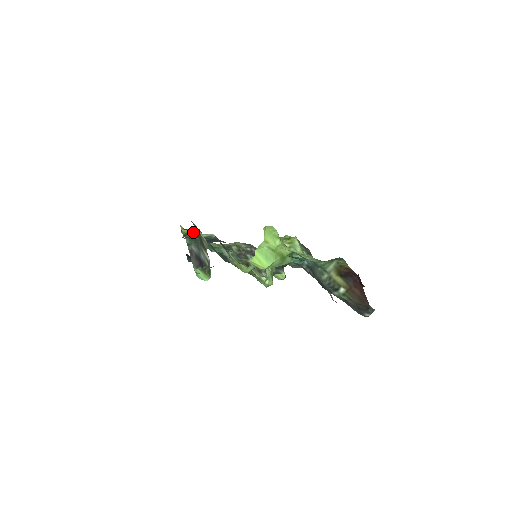
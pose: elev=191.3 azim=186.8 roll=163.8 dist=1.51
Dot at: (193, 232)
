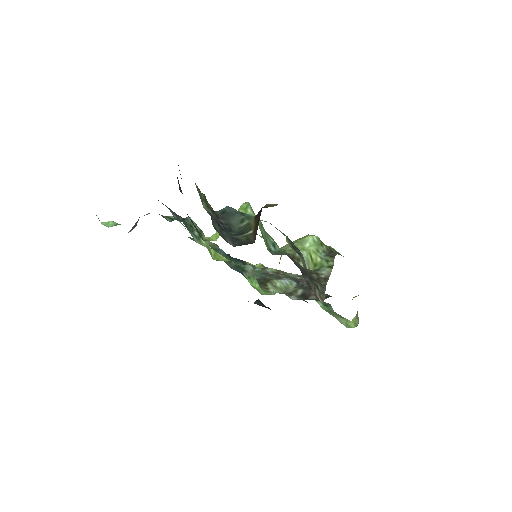
Dot at: (172, 216)
